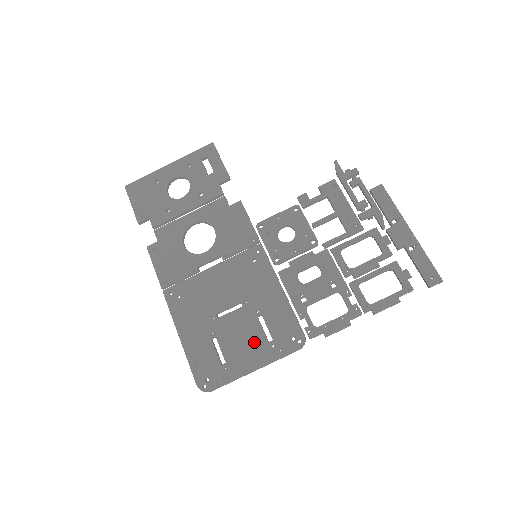
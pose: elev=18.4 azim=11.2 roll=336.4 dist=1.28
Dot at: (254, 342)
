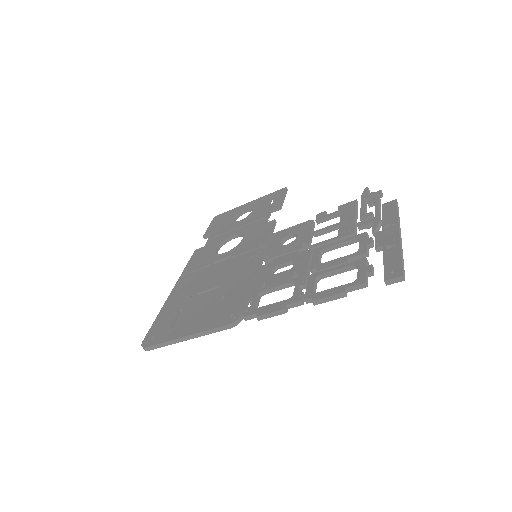
Dot at: (203, 315)
